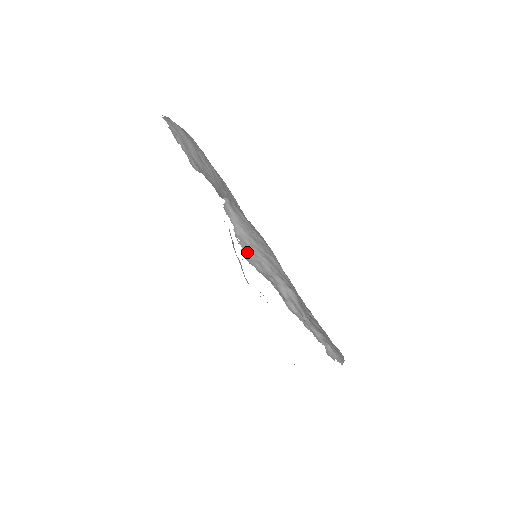
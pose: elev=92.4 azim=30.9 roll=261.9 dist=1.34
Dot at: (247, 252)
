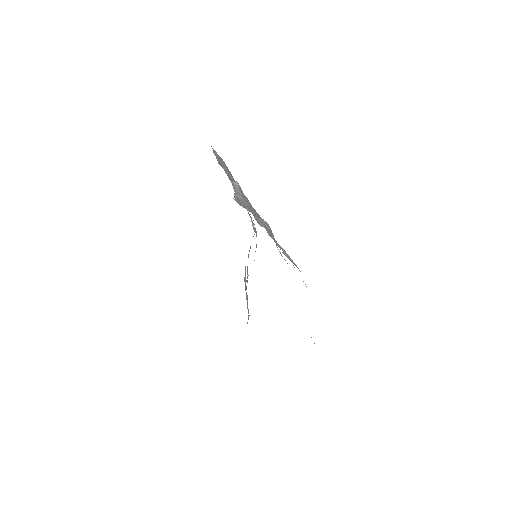
Dot at: (238, 202)
